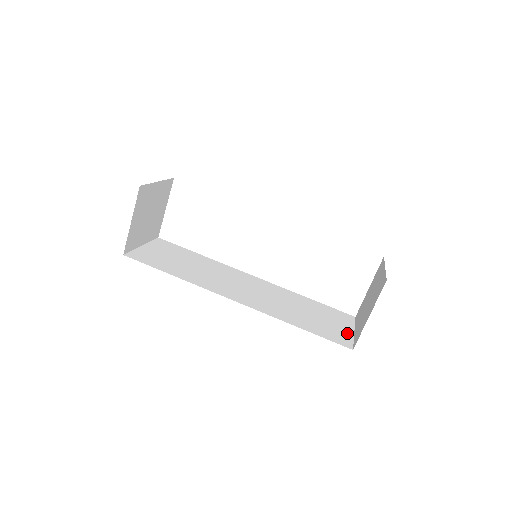
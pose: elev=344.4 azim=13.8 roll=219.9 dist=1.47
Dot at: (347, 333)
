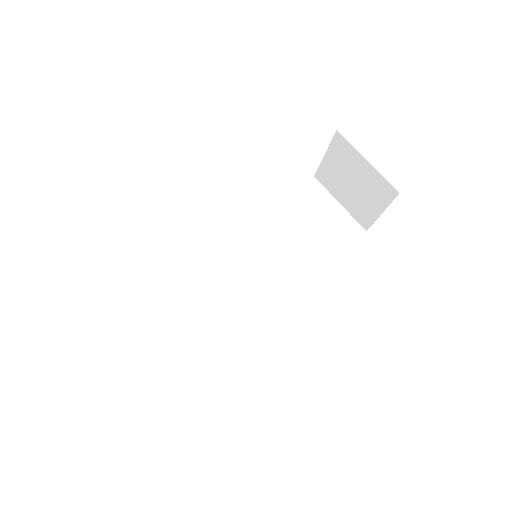
Dot at: (341, 214)
